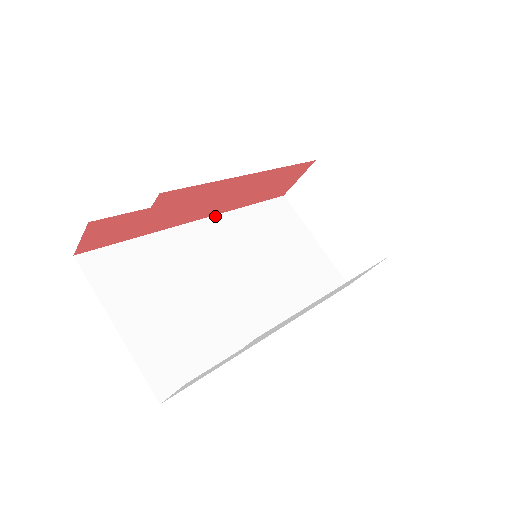
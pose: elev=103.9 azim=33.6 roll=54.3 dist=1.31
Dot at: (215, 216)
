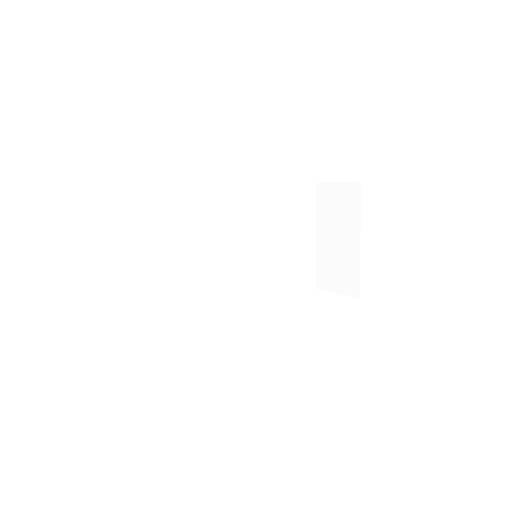
Dot at: (244, 188)
